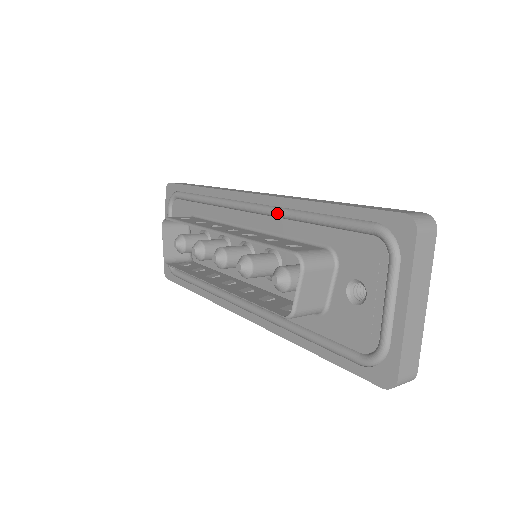
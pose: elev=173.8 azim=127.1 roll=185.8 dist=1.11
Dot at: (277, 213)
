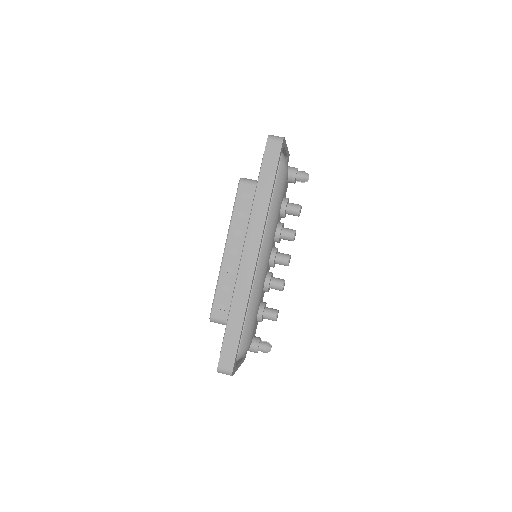
Dot at: (235, 283)
